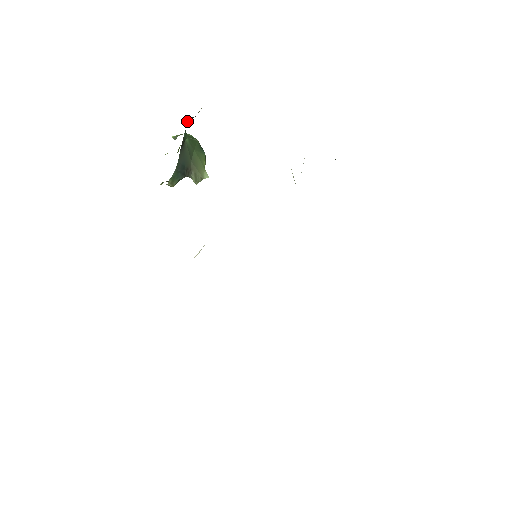
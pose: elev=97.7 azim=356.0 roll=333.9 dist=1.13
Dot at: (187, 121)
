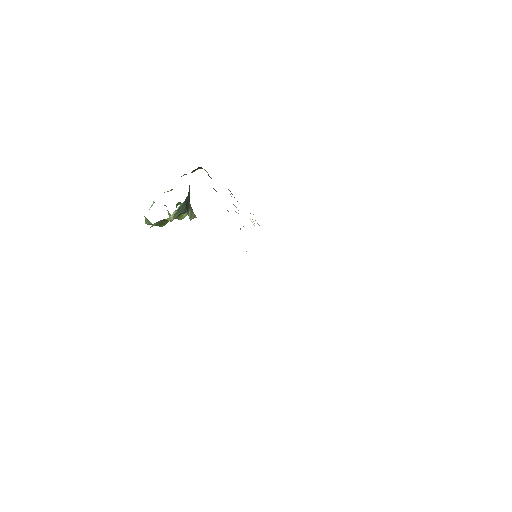
Dot at: (191, 172)
